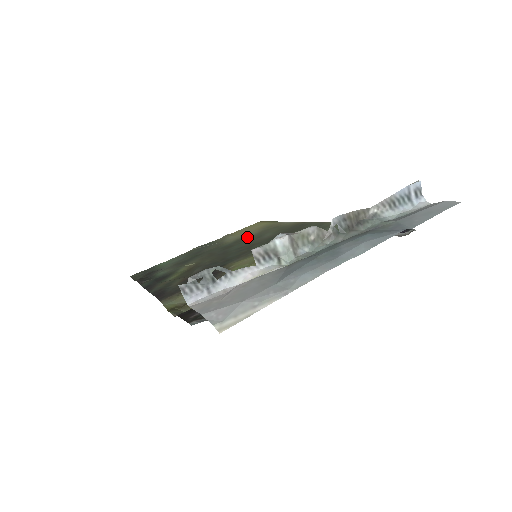
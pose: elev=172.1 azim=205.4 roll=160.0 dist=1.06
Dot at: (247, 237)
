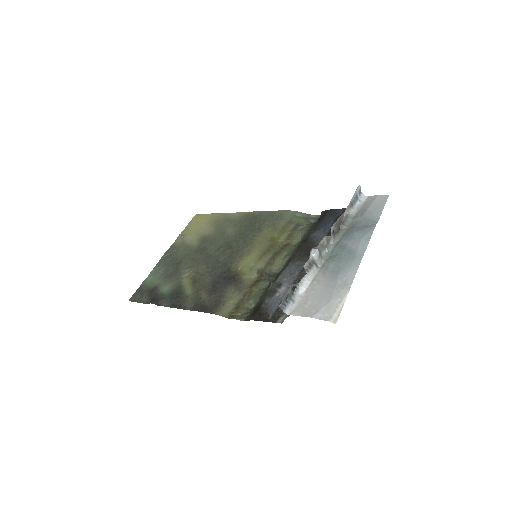
Dot at: (209, 235)
